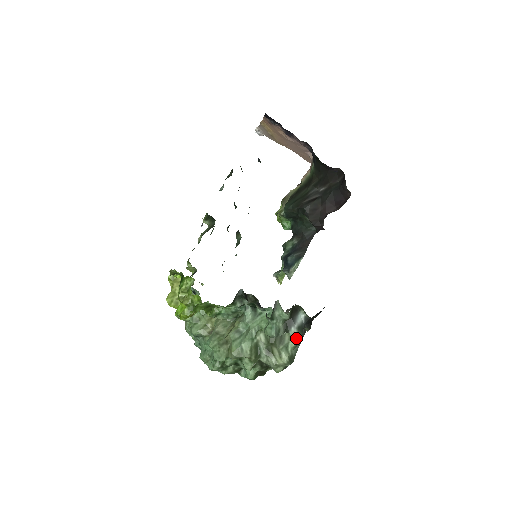
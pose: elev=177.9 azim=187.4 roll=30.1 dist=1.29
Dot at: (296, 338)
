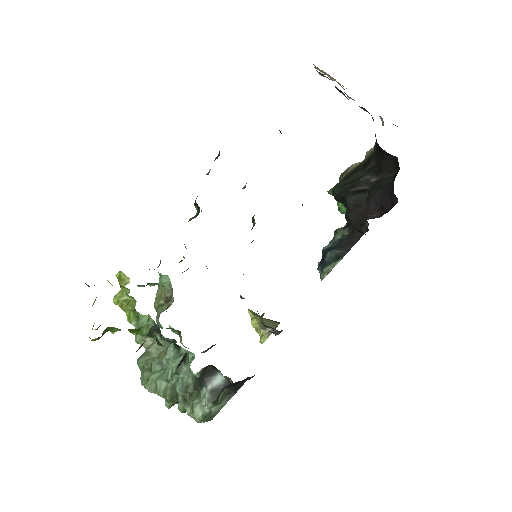
Dot at: (206, 402)
